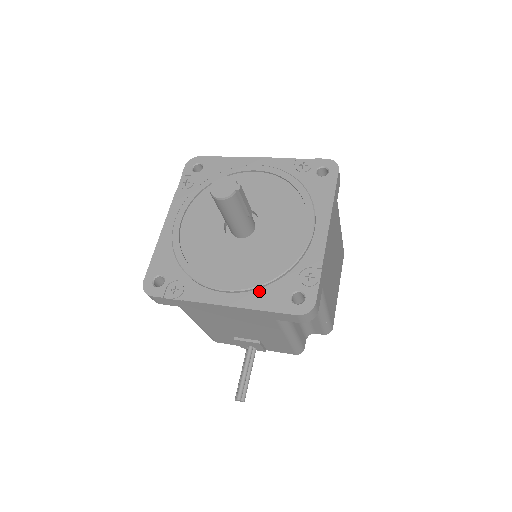
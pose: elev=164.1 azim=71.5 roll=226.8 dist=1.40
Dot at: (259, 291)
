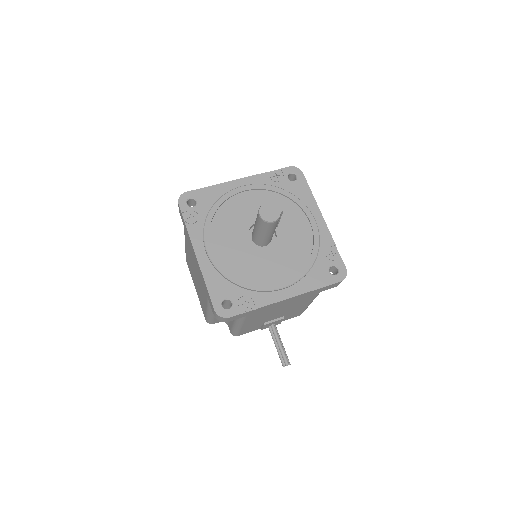
Dot at: (307, 277)
